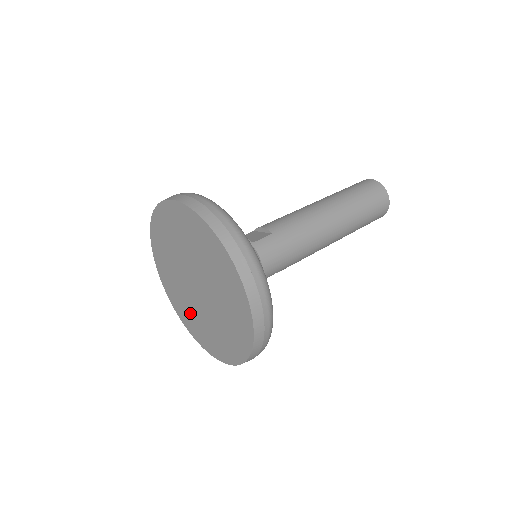
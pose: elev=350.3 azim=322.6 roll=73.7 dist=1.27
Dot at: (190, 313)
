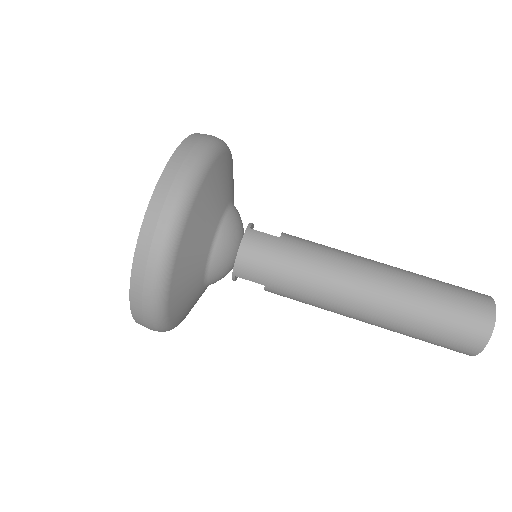
Dot at: occluded
